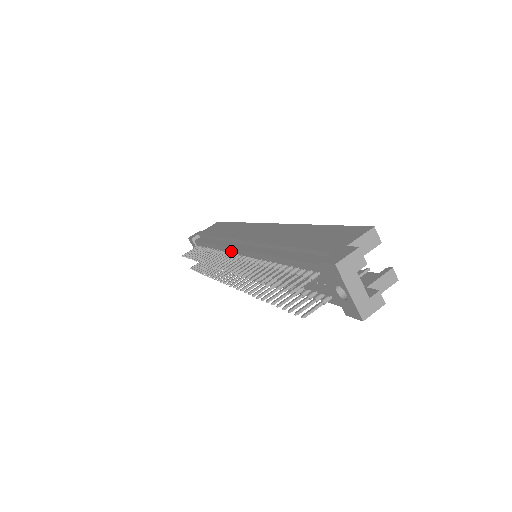
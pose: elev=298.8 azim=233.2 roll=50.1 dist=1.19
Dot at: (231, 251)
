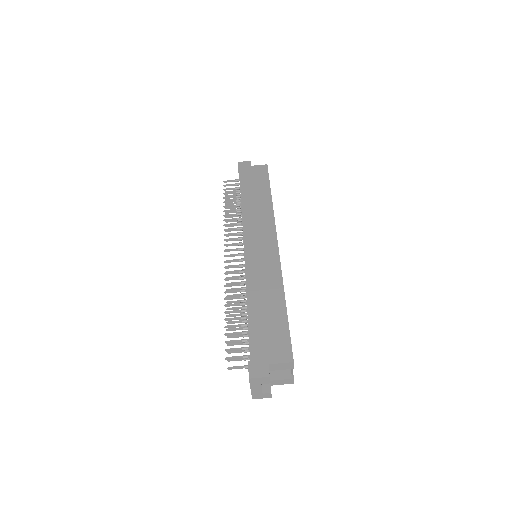
Dot at: (243, 238)
